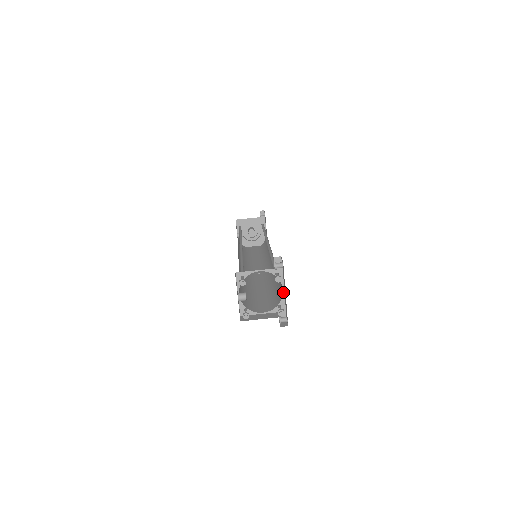
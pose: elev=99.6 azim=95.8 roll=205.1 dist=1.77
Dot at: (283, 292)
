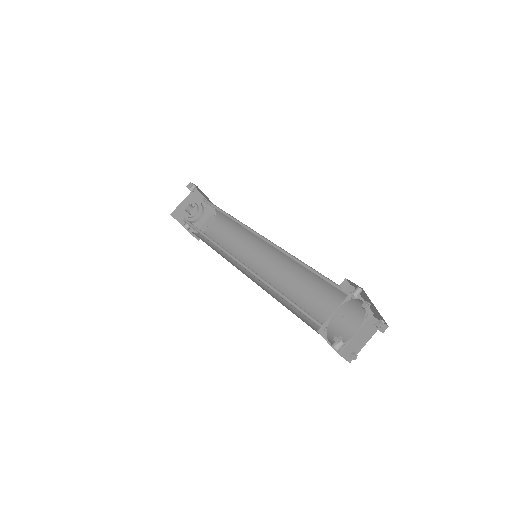
Dot at: occluded
